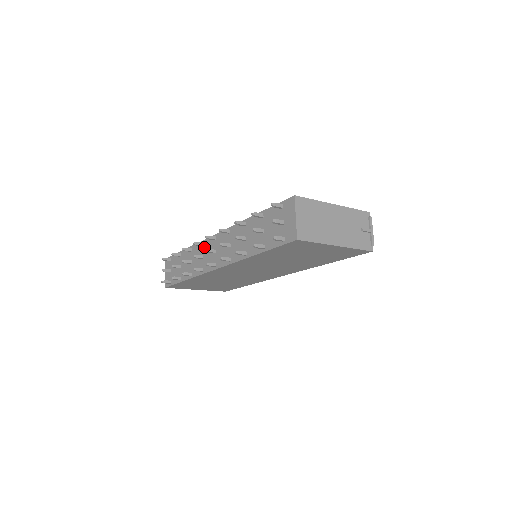
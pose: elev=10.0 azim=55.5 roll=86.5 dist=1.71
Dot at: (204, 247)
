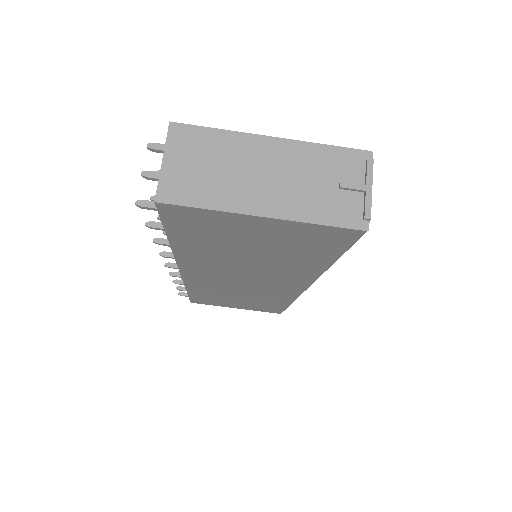
Dot at: occluded
